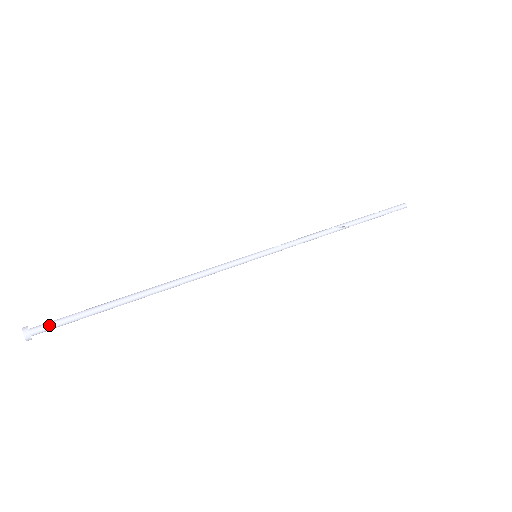
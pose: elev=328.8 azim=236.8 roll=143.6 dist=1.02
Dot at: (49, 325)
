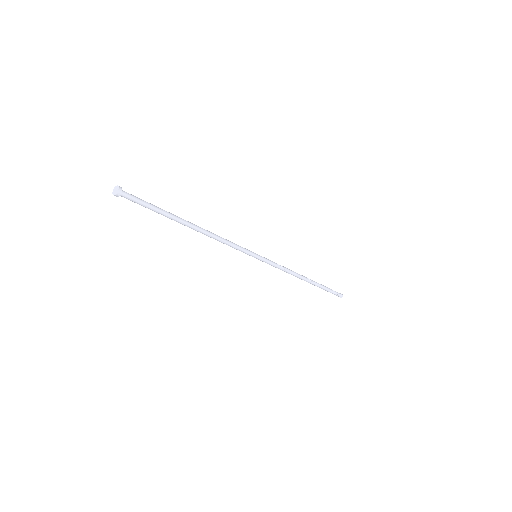
Dot at: (132, 195)
